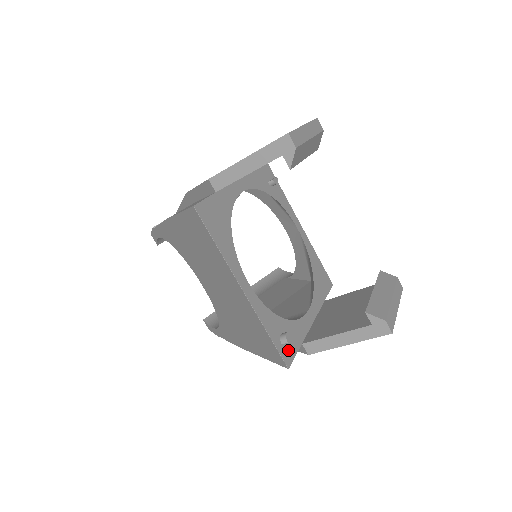
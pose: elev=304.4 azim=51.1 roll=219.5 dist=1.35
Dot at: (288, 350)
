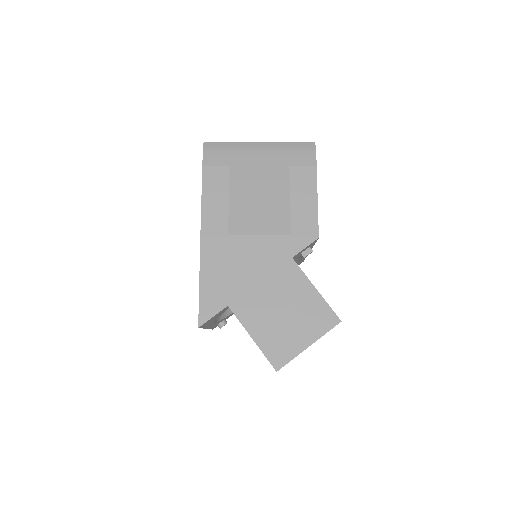
Dot at: occluded
